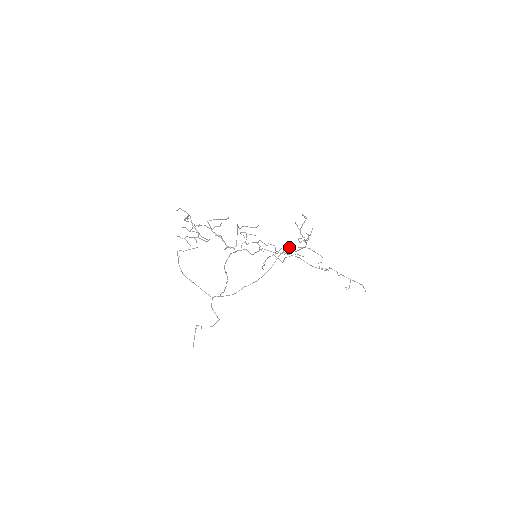
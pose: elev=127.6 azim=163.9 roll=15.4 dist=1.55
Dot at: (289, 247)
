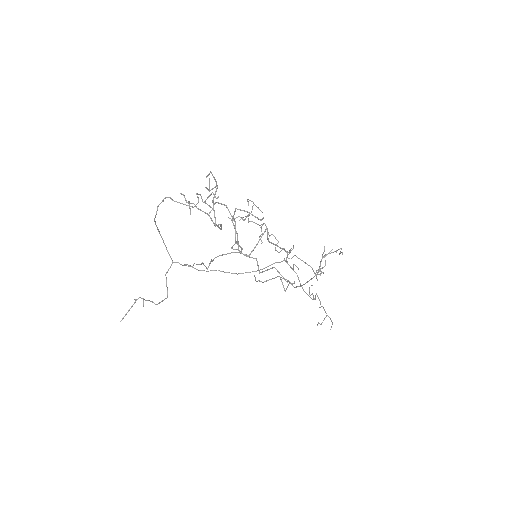
Dot at: (291, 250)
